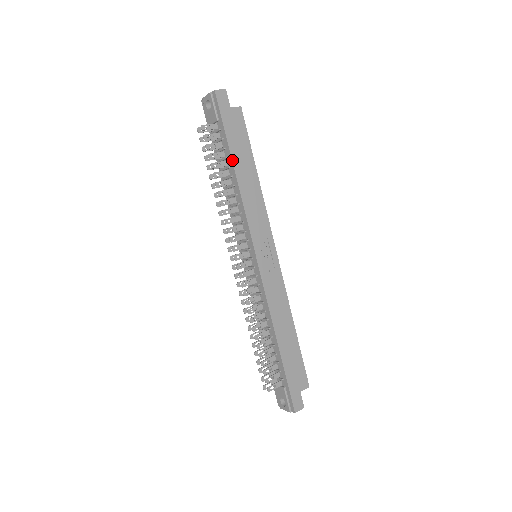
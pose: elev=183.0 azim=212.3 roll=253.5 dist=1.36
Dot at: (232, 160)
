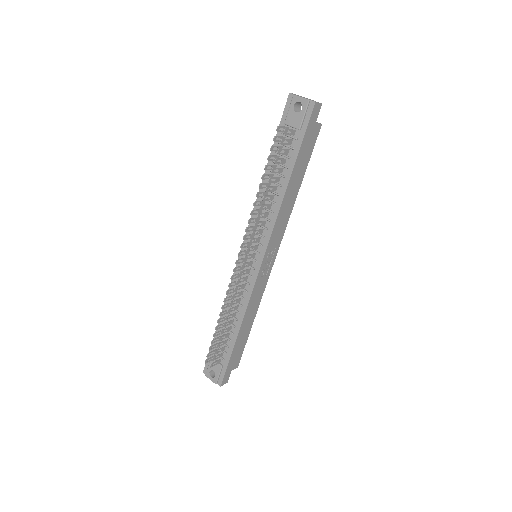
Dot at: (292, 174)
